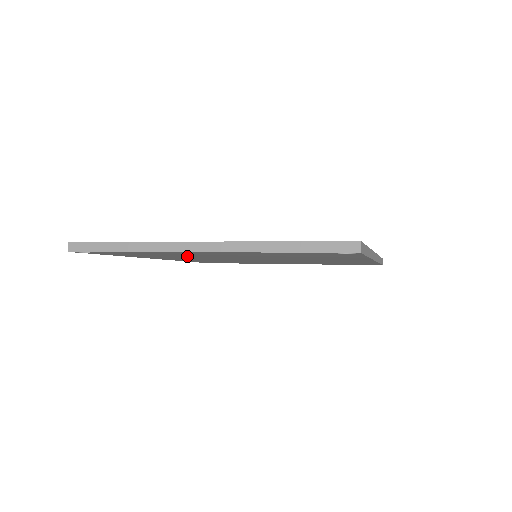
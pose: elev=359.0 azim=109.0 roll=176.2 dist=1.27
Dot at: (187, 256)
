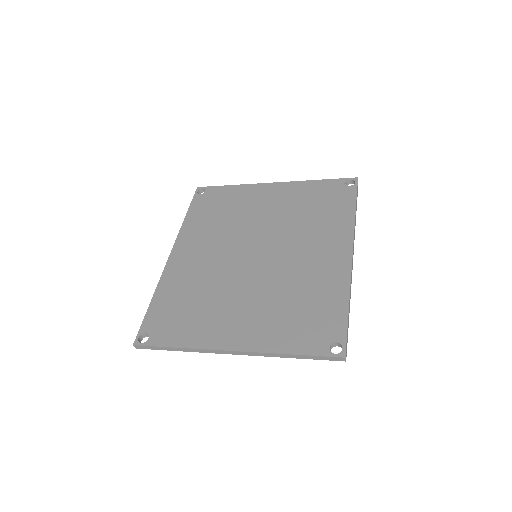
Dot at: occluded
